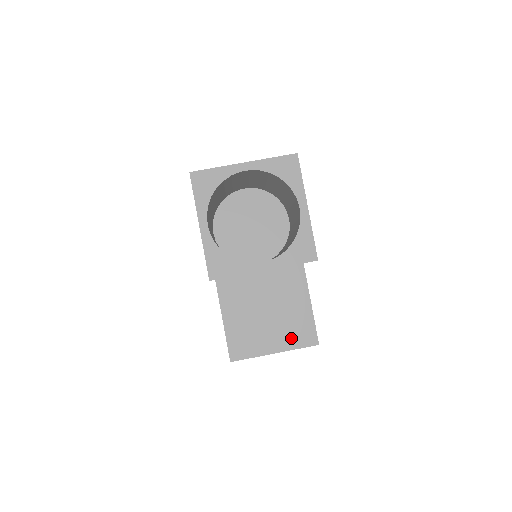
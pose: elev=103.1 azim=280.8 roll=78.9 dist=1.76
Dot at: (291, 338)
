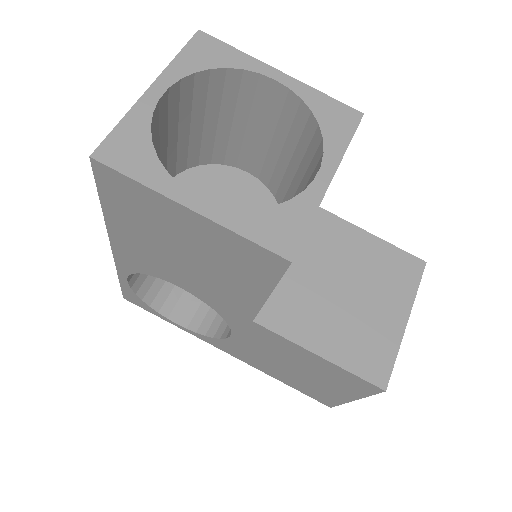
Dot at: (399, 287)
